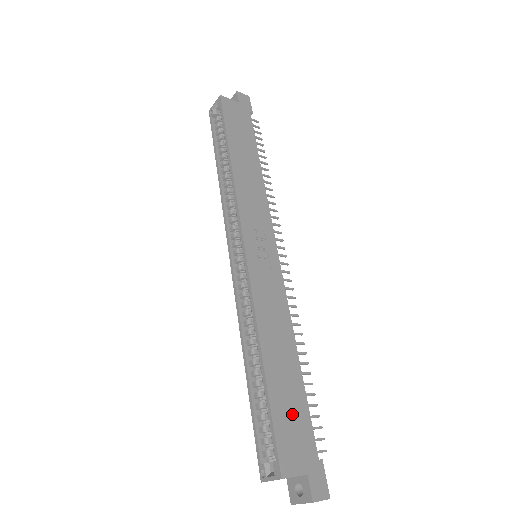
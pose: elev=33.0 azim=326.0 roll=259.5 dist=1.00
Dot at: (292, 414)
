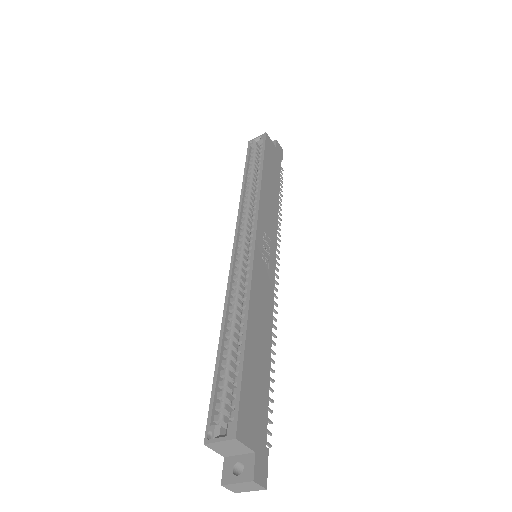
Dot at: (256, 390)
